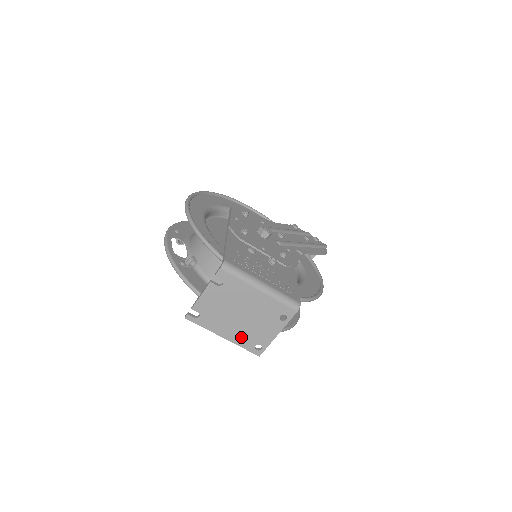
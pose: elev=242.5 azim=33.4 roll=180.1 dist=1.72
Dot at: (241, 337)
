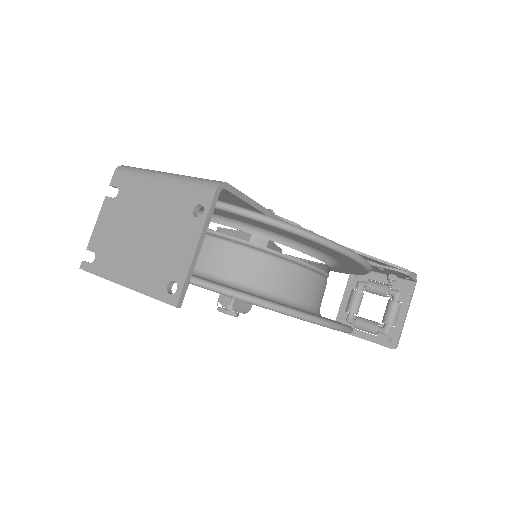
Dot at: (146, 275)
